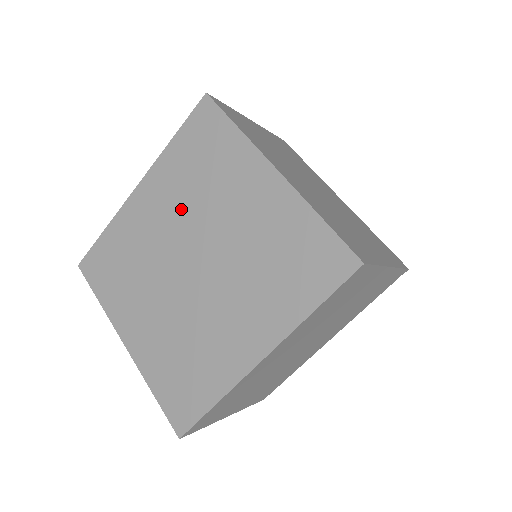
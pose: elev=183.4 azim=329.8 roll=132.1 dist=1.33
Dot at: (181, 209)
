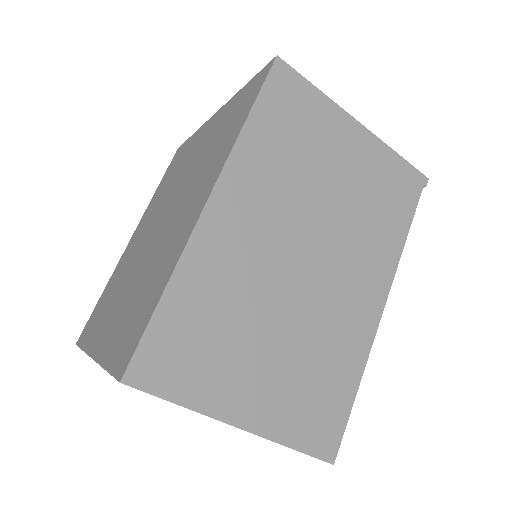
Dot at: (156, 209)
